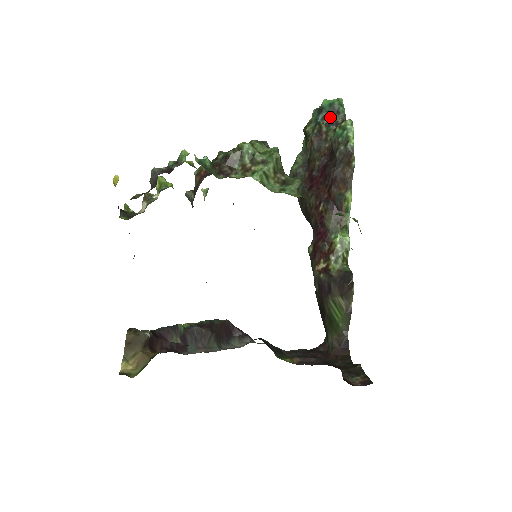
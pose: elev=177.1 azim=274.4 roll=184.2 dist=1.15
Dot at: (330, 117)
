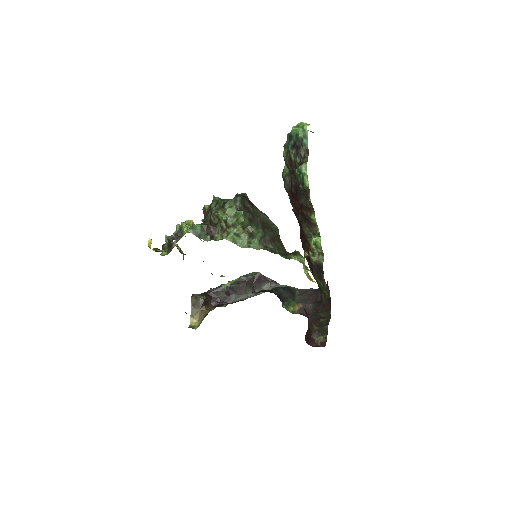
Dot at: (297, 148)
